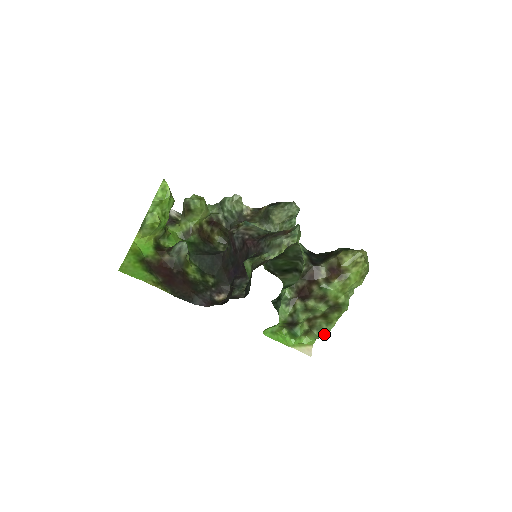
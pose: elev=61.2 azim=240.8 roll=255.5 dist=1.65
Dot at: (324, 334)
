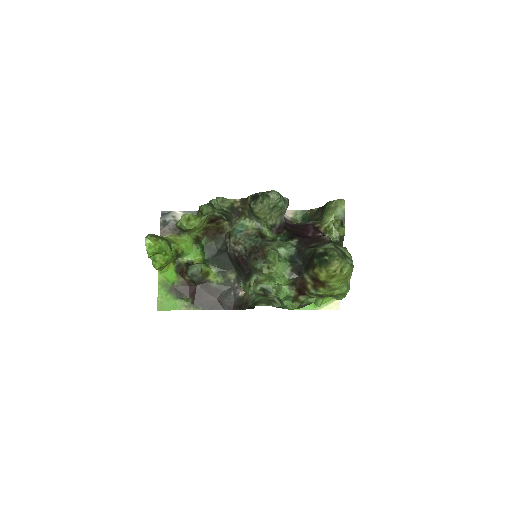
Dot at: (341, 299)
